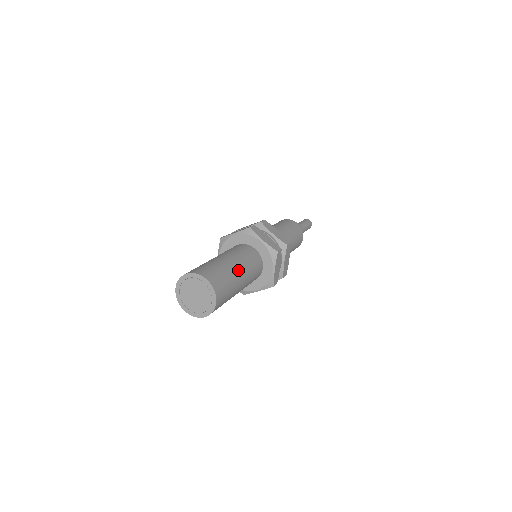
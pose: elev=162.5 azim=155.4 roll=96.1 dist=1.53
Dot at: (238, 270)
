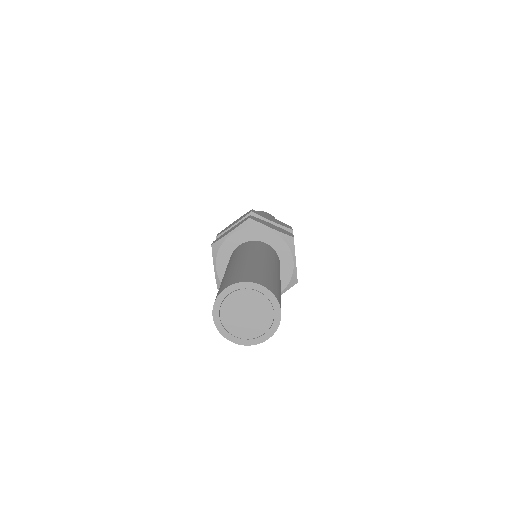
Dot at: occluded
